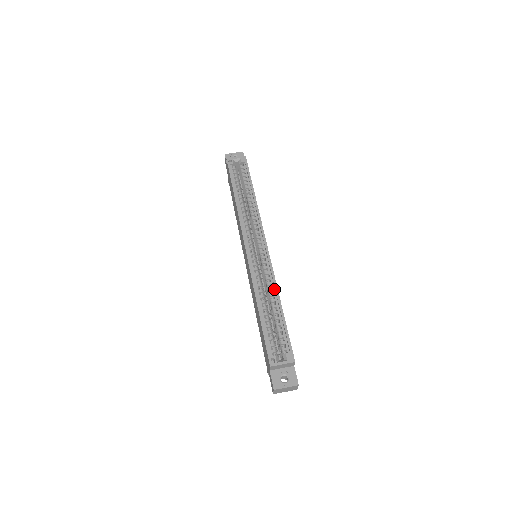
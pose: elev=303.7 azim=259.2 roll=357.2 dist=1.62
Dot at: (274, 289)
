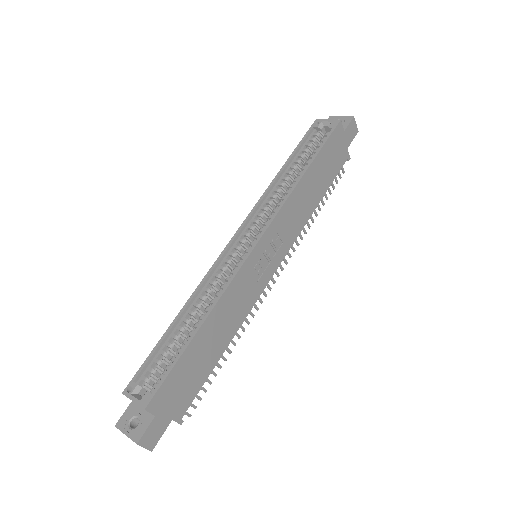
Dot at: (215, 303)
